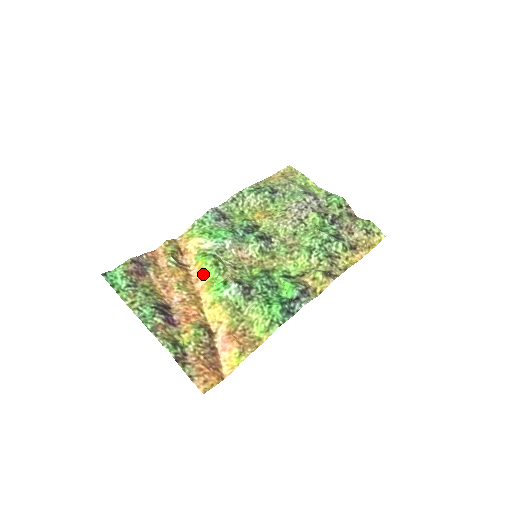
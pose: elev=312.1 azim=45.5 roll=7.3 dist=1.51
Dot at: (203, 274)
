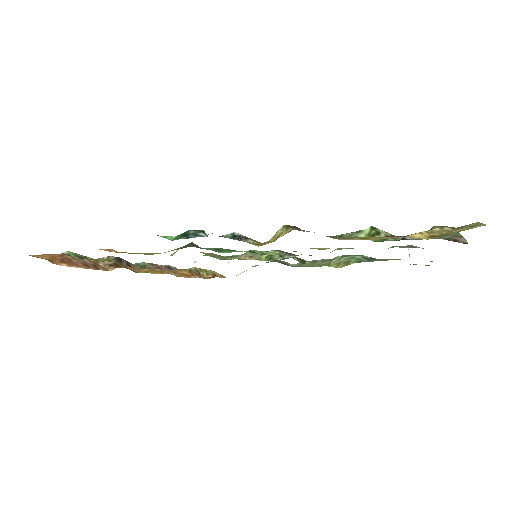
Dot at: occluded
